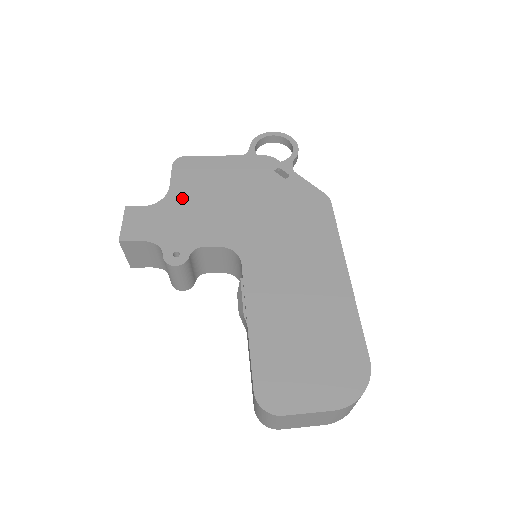
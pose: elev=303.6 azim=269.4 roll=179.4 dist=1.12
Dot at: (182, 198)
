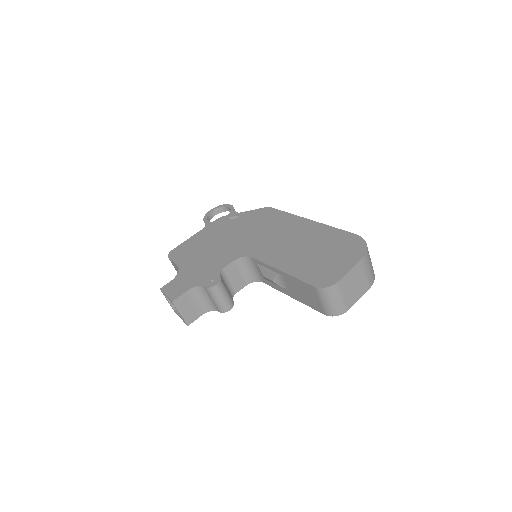
Dot at: (189, 263)
